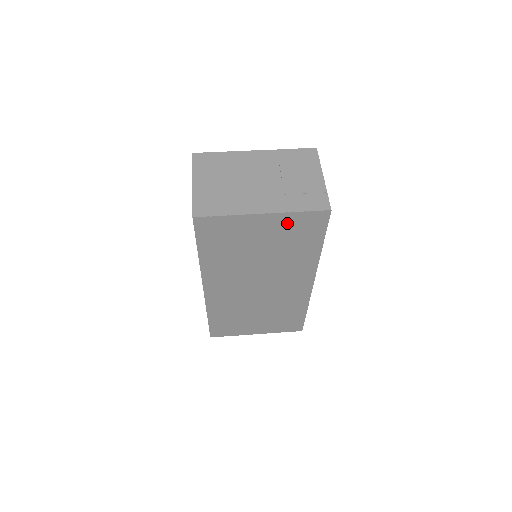
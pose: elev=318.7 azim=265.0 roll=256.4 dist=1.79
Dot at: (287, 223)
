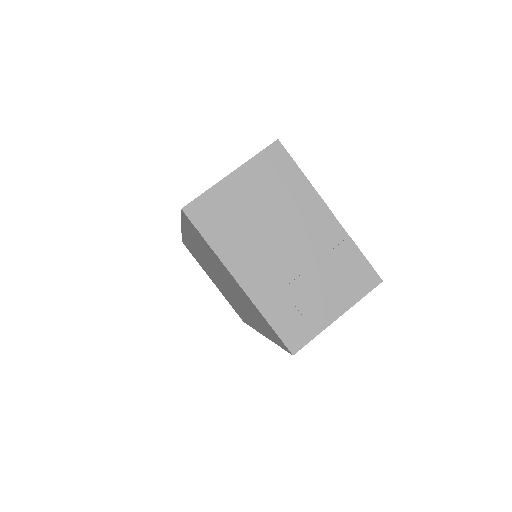
Dot at: occluded
